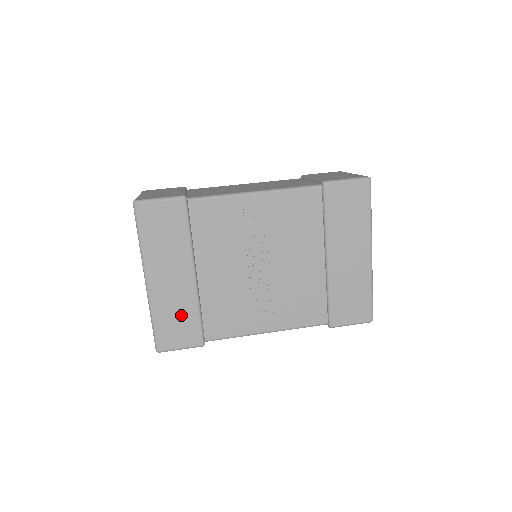
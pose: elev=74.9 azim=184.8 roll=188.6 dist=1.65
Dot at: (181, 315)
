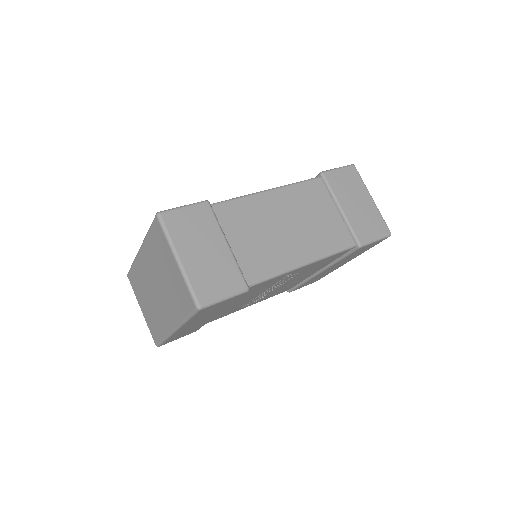
Dot at: occluded
